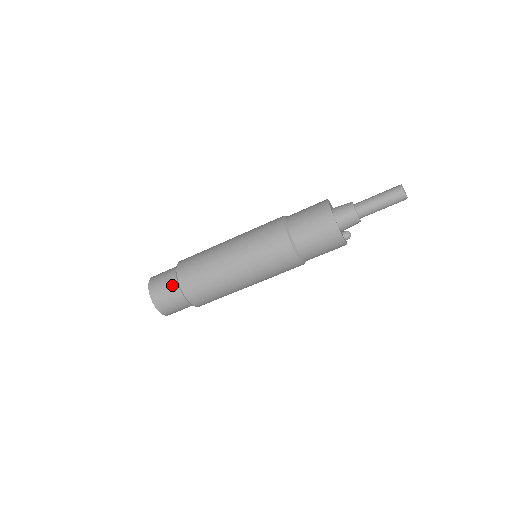
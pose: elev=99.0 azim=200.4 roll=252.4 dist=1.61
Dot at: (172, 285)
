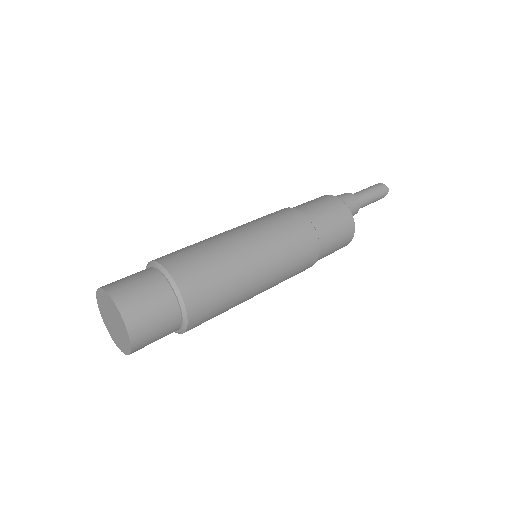
Dot at: (149, 275)
